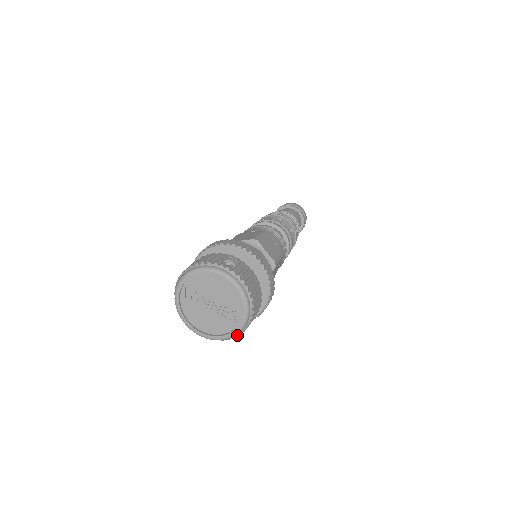
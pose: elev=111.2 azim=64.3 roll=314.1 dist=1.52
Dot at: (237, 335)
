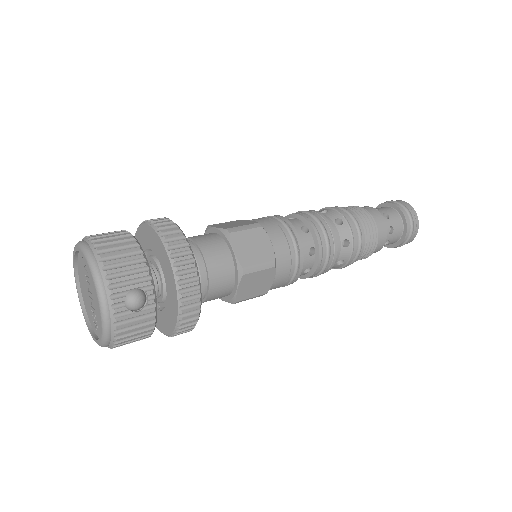
Dot at: occluded
